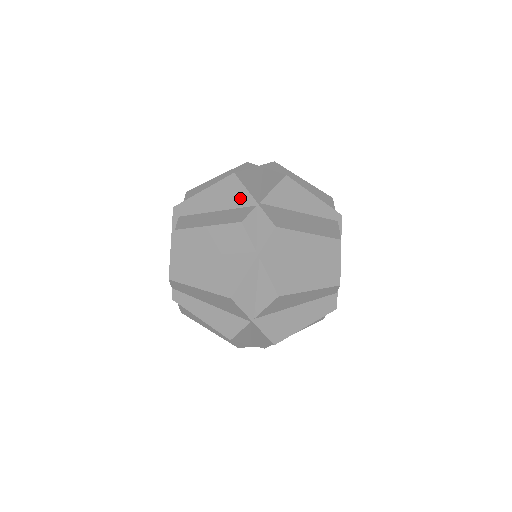
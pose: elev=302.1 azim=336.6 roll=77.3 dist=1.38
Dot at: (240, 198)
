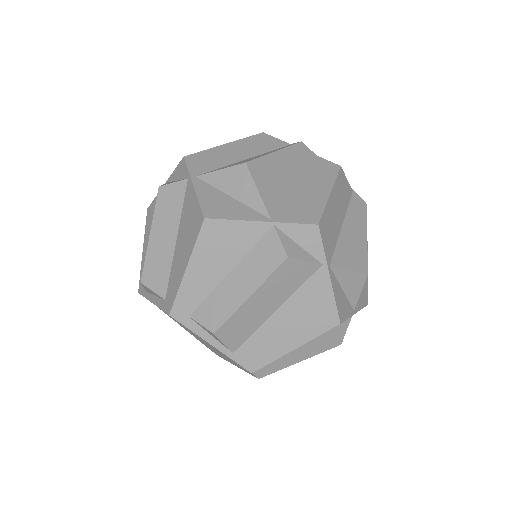
Dot at: (244, 236)
